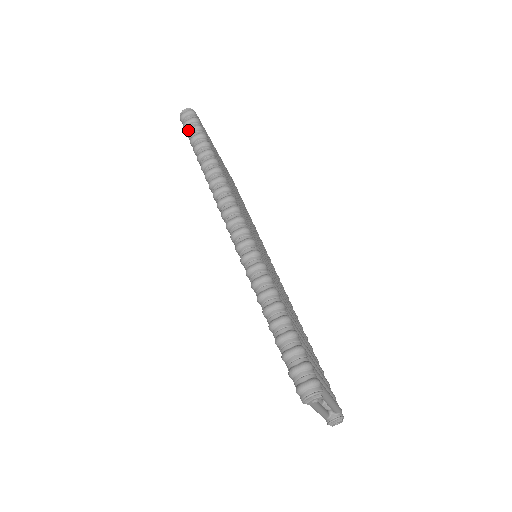
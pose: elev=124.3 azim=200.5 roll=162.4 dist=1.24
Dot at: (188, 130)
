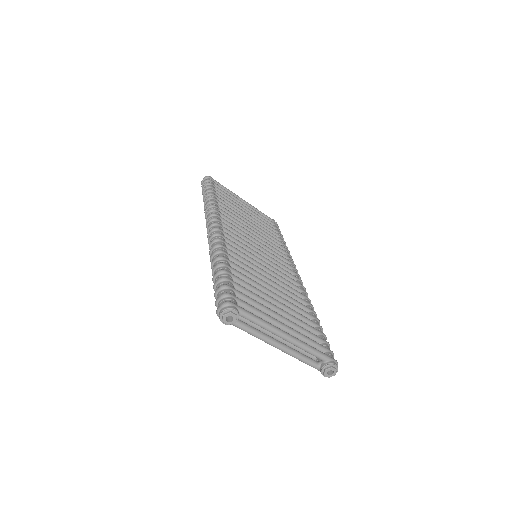
Dot at: (202, 189)
